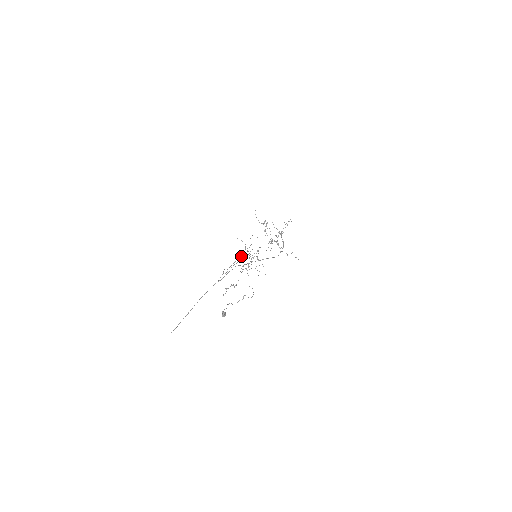
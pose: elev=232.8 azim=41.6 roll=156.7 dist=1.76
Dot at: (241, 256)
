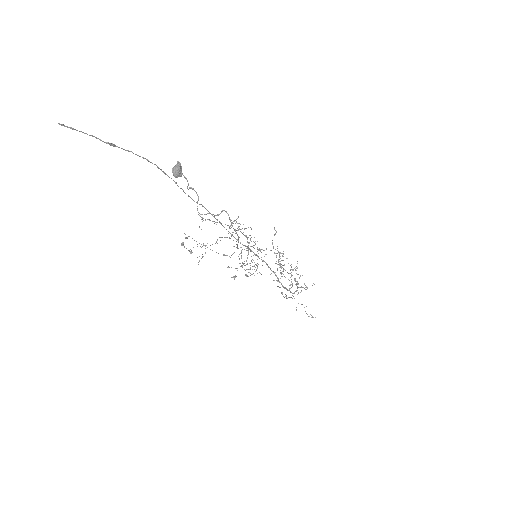
Dot at: (232, 254)
